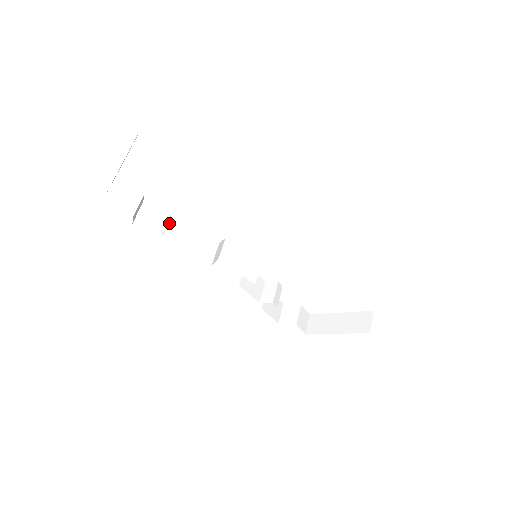
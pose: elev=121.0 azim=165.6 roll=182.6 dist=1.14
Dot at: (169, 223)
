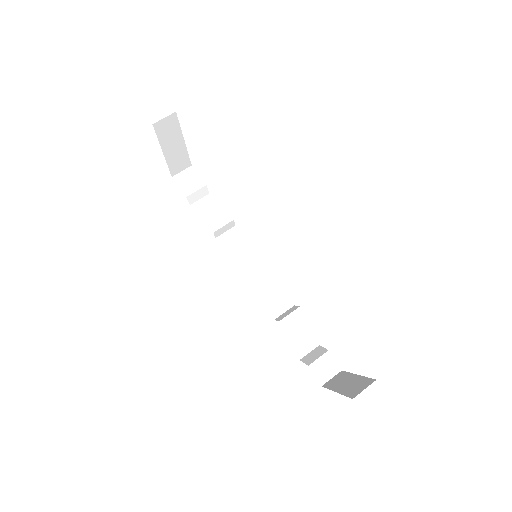
Dot at: (210, 210)
